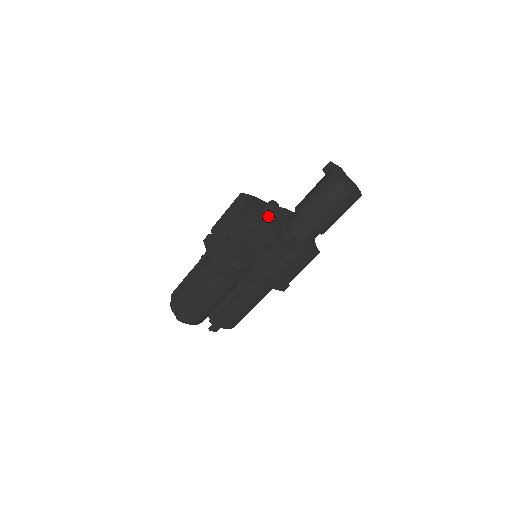
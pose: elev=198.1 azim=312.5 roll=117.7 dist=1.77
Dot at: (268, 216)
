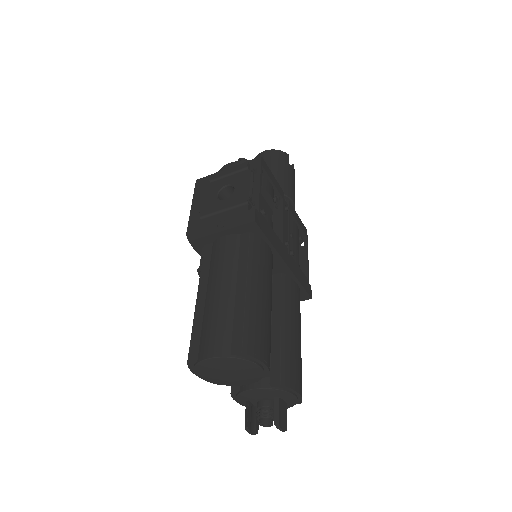
Dot at: occluded
